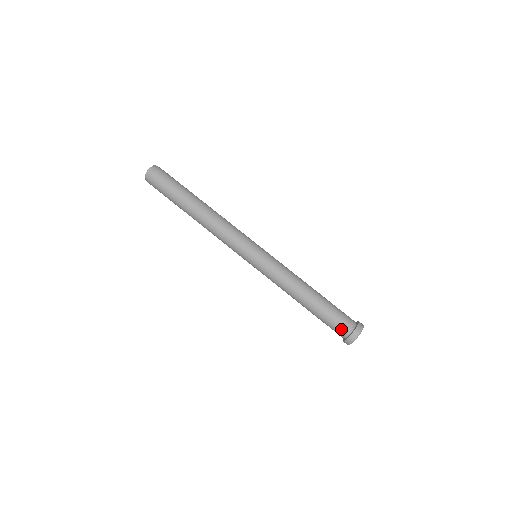
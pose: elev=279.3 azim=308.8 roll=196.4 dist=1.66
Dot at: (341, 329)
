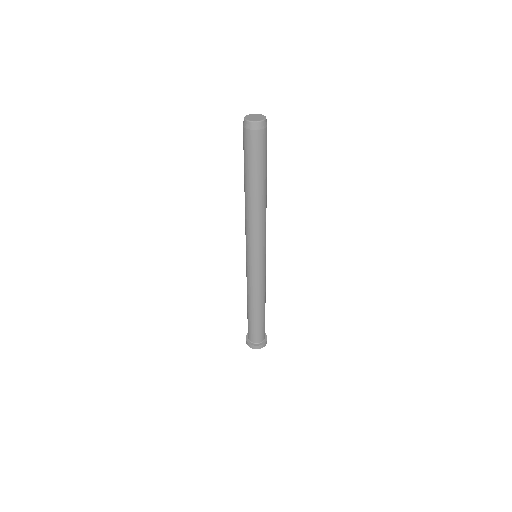
Dot at: (250, 336)
